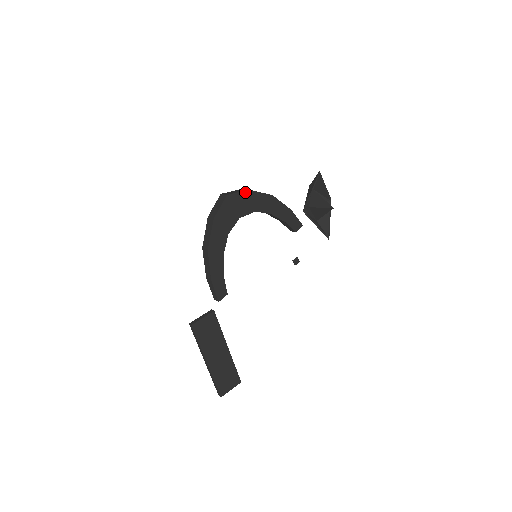
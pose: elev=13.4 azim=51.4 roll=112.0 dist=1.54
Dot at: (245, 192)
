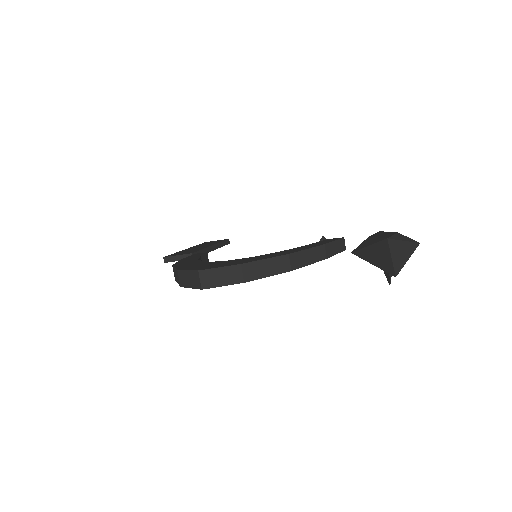
Dot at: (236, 283)
